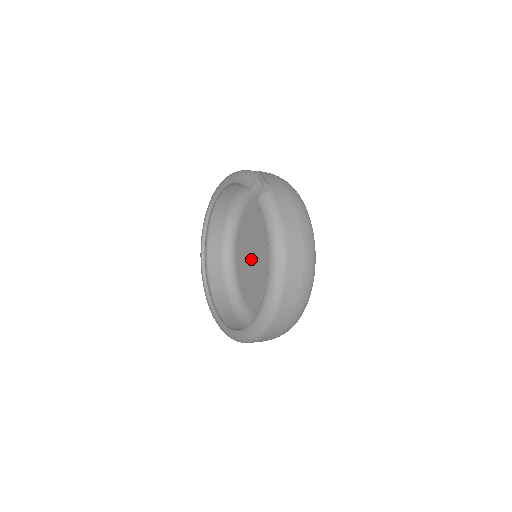
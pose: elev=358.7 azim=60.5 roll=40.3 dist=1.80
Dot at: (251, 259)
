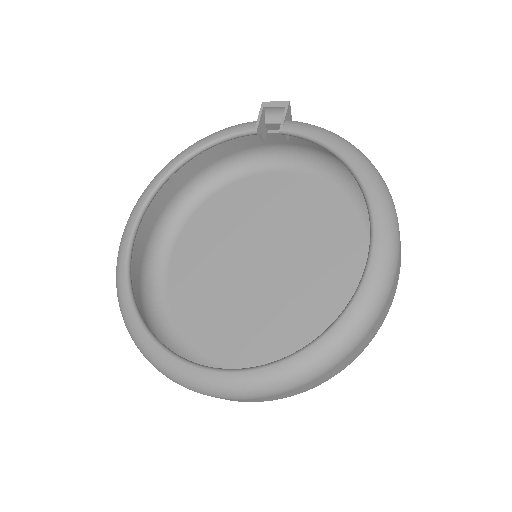
Dot at: (223, 292)
